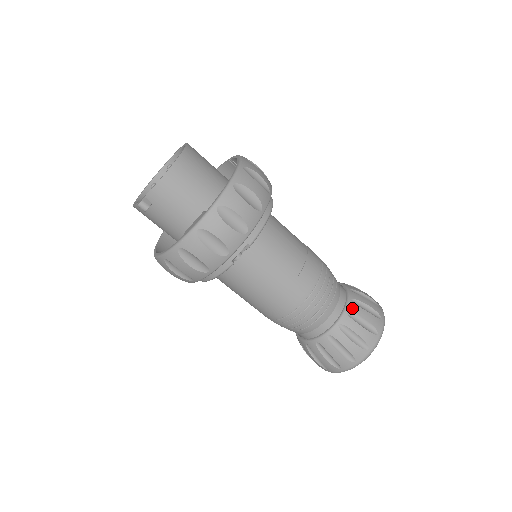
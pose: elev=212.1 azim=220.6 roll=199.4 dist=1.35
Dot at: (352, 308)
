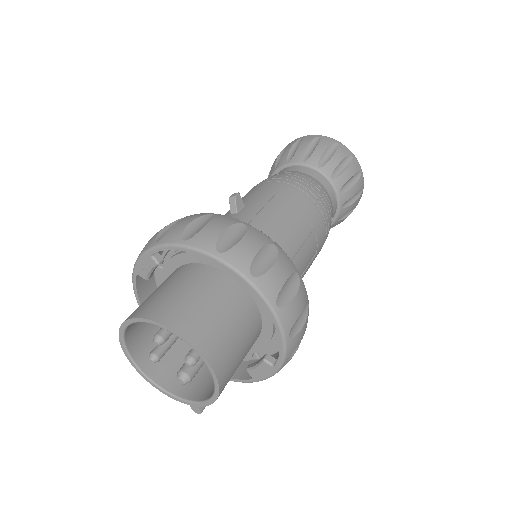
Dot at: (344, 200)
